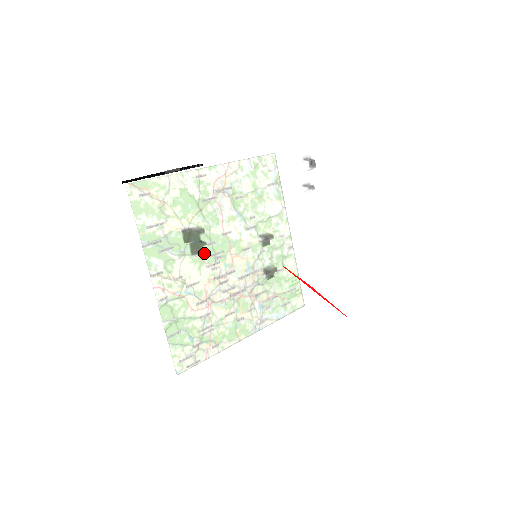
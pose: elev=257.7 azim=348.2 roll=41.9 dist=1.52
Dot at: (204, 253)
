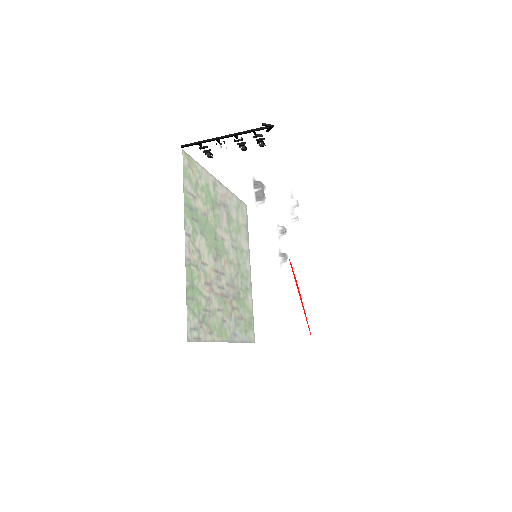
Dot at: (260, 207)
